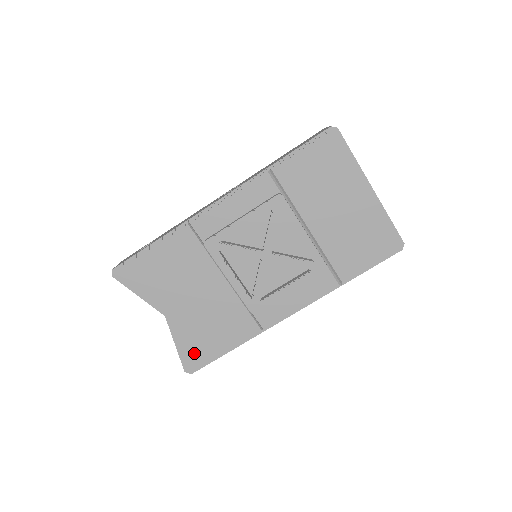
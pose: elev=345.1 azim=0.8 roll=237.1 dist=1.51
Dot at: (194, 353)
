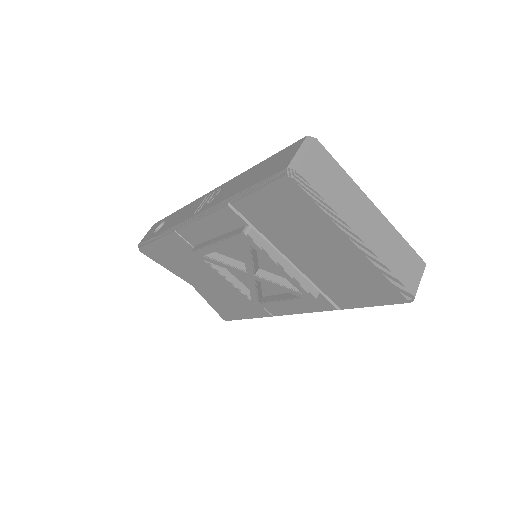
Dot at: (223, 312)
